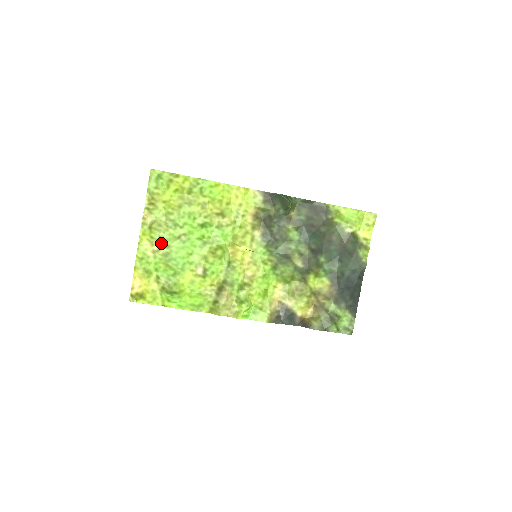
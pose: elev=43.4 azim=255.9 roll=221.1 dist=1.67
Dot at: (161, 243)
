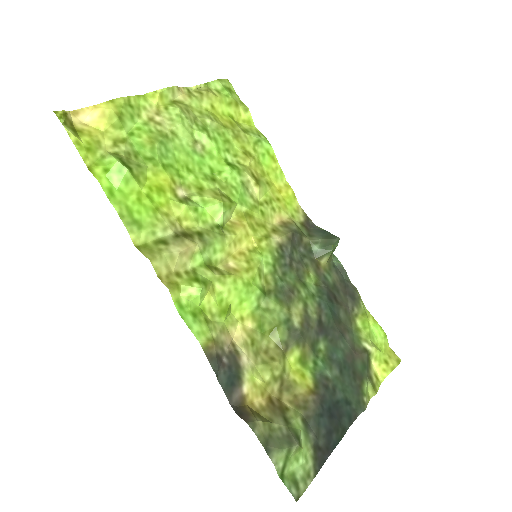
Dot at: (171, 122)
